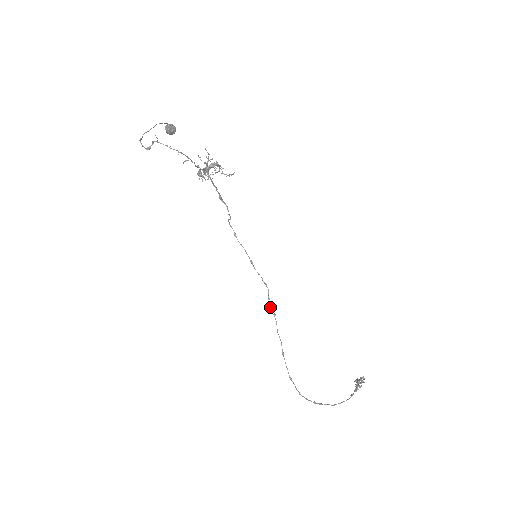
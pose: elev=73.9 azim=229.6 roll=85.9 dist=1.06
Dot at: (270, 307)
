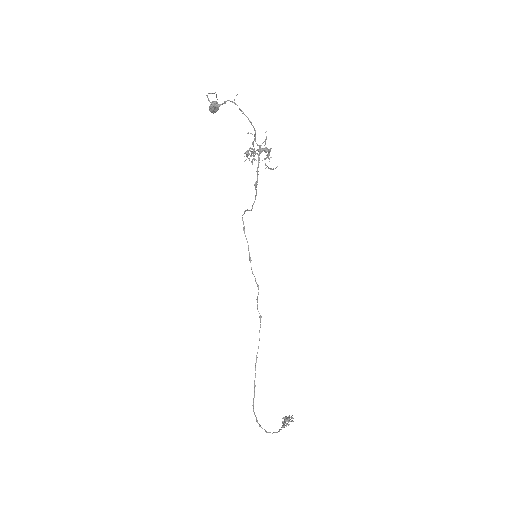
Dot at: (257, 308)
